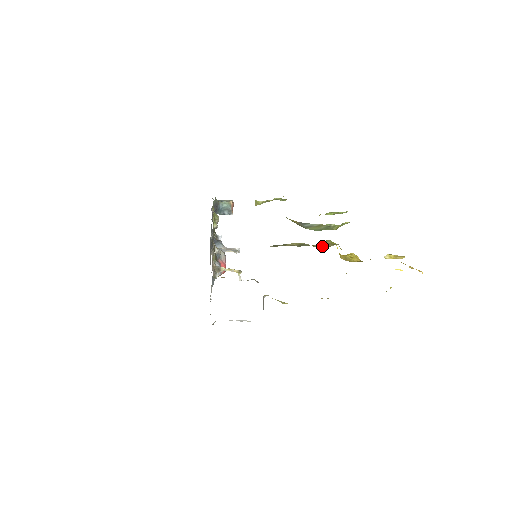
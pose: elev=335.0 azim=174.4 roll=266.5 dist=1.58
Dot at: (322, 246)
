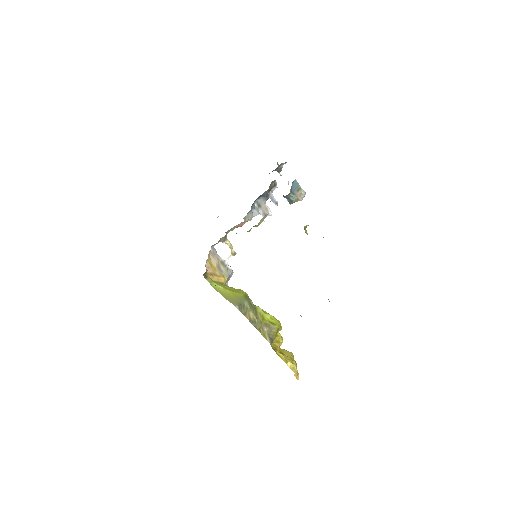
Dot at: (264, 332)
